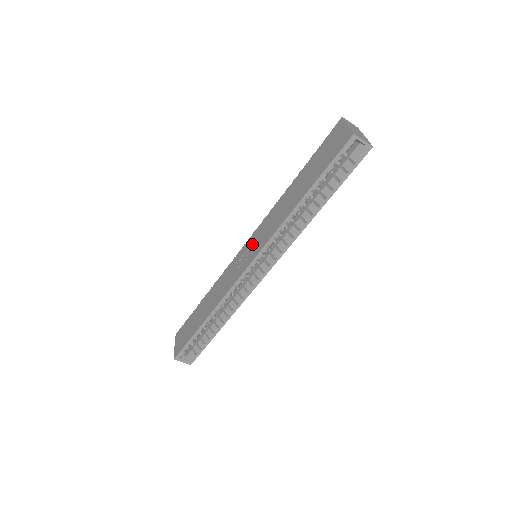
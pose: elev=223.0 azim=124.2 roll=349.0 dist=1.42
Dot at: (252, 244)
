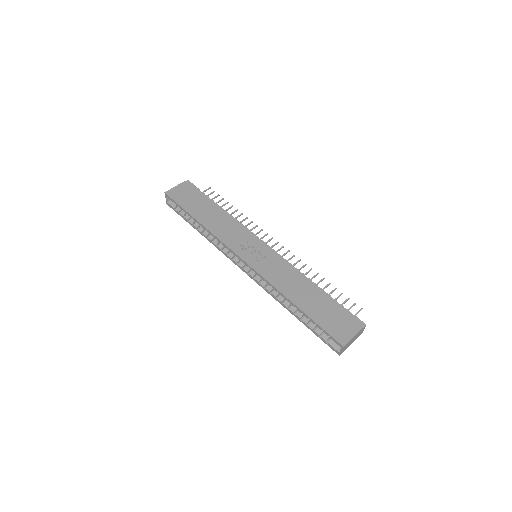
Dot at: (262, 255)
